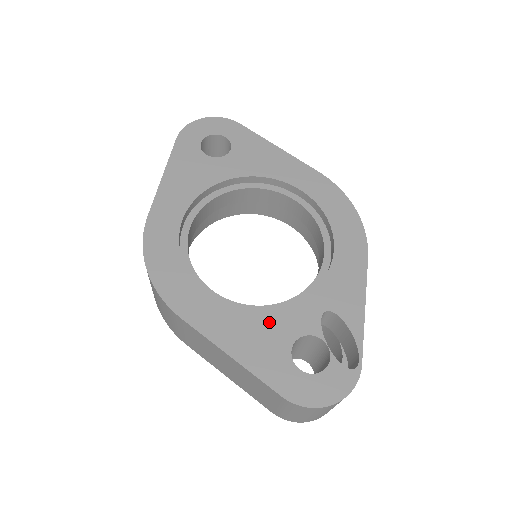
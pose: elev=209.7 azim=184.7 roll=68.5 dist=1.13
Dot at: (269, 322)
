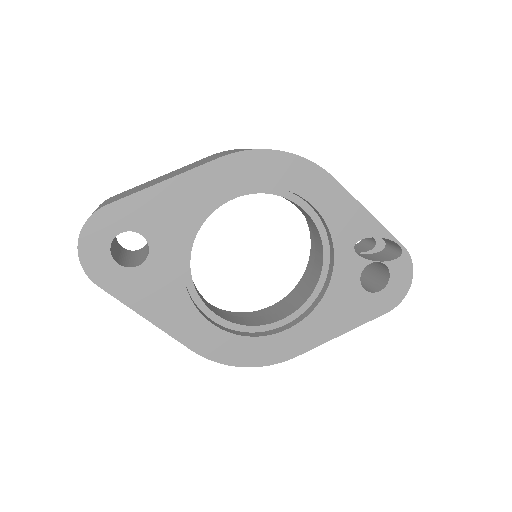
Dot at: (337, 295)
